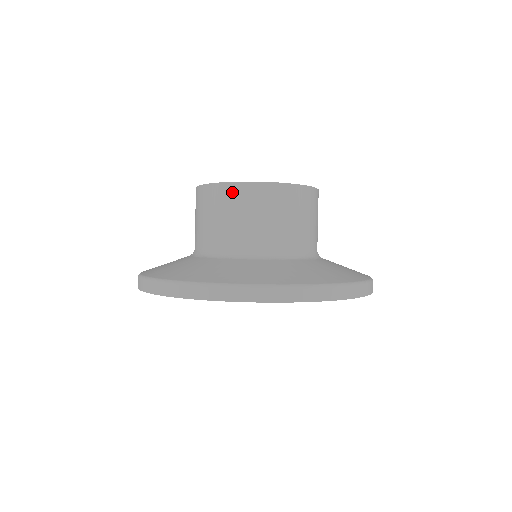
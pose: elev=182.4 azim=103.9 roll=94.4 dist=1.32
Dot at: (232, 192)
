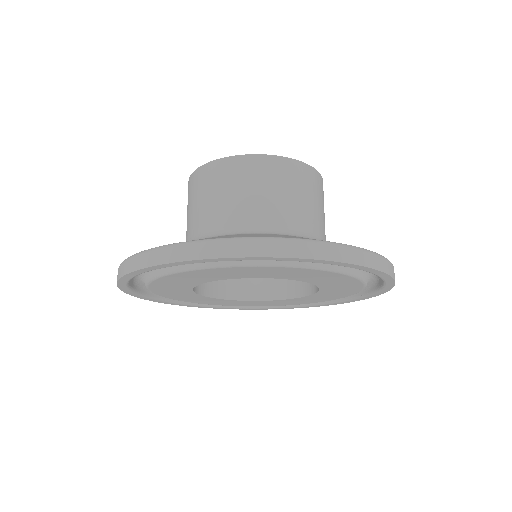
Dot at: (252, 164)
